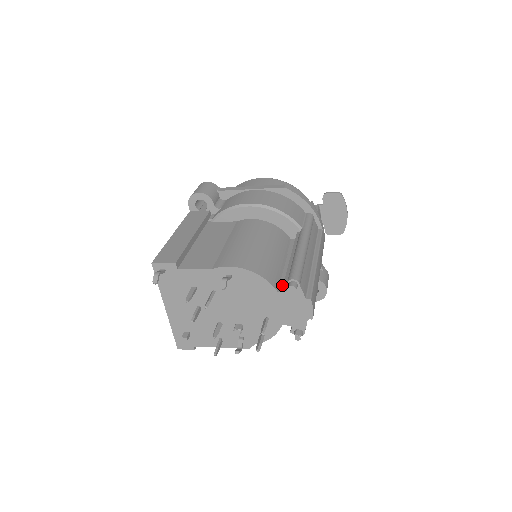
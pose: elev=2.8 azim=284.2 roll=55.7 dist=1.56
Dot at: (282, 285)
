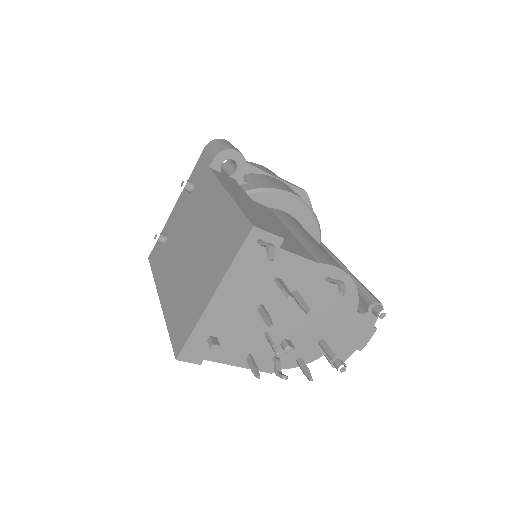
Dot at: occluded
